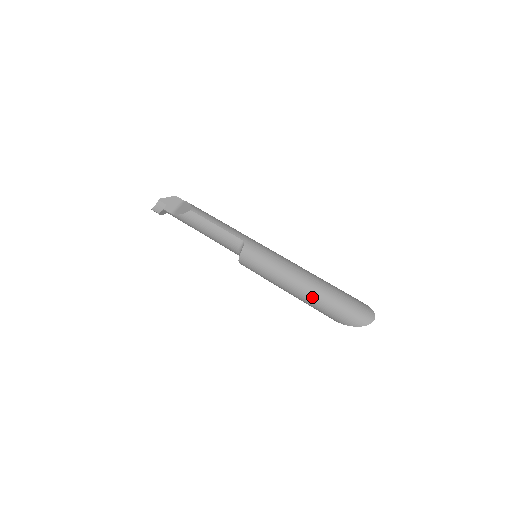
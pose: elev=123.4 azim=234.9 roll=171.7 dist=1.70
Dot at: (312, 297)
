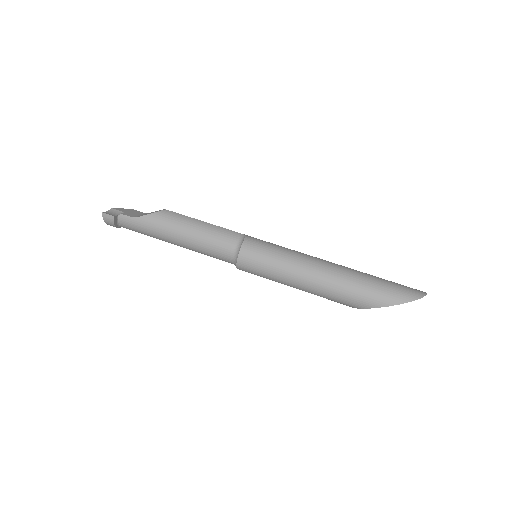
Dot at: (347, 277)
